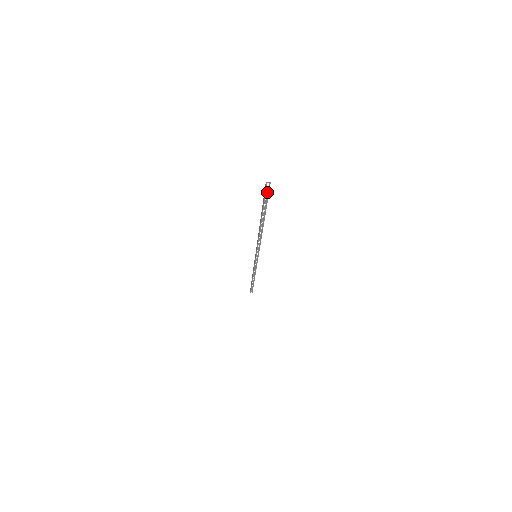
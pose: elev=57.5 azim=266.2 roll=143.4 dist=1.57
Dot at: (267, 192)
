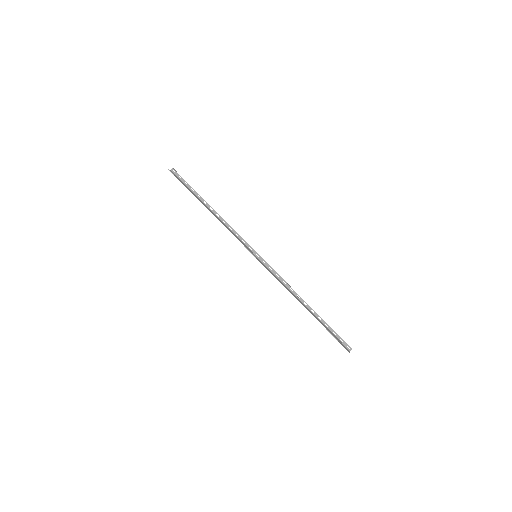
Dot at: occluded
